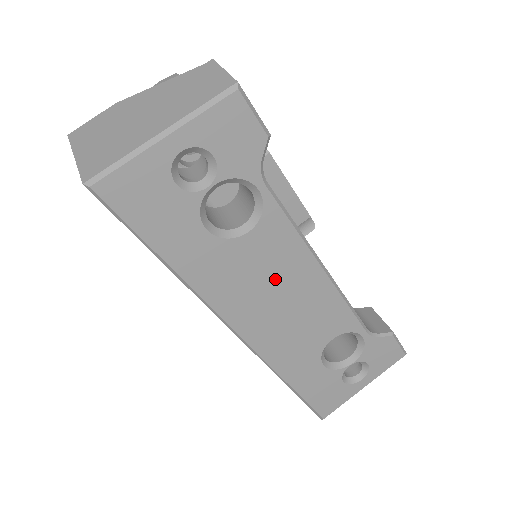
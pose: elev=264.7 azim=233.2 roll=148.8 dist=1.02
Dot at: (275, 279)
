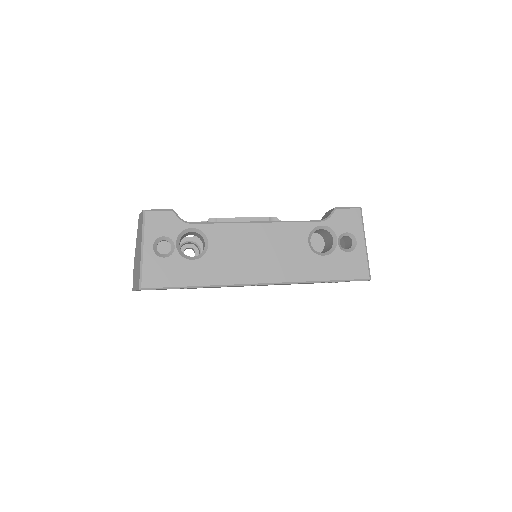
Dot at: (243, 248)
